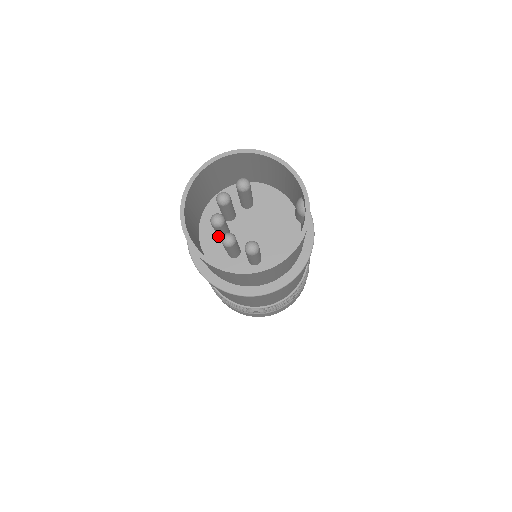
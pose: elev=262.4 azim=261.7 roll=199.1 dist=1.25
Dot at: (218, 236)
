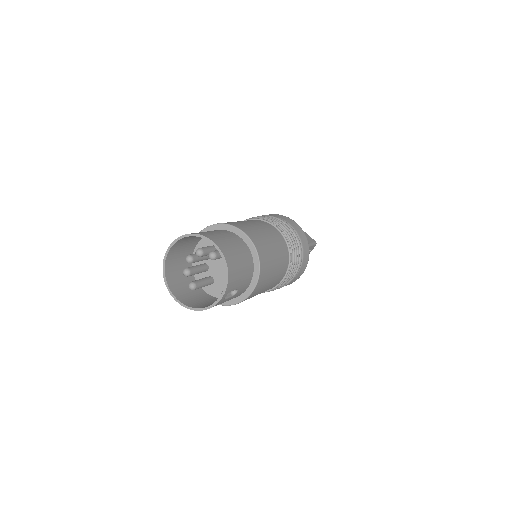
Dot at: occluded
